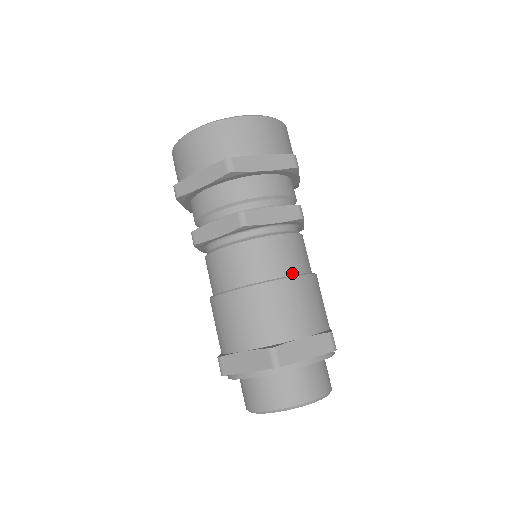
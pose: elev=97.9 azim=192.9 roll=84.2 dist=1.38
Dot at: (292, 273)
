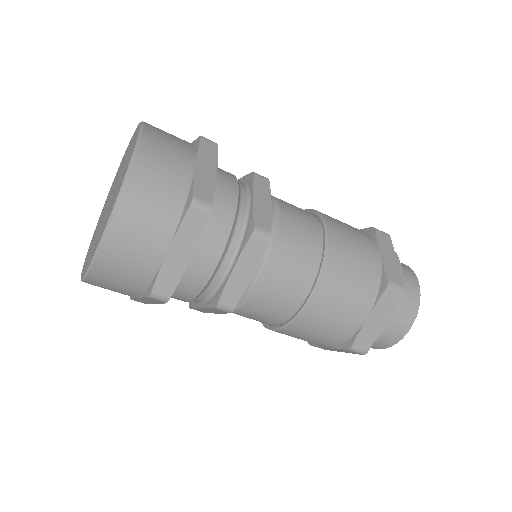
Dot at: (275, 324)
